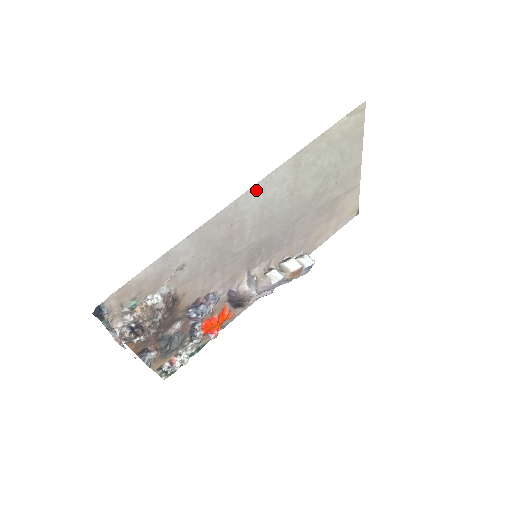
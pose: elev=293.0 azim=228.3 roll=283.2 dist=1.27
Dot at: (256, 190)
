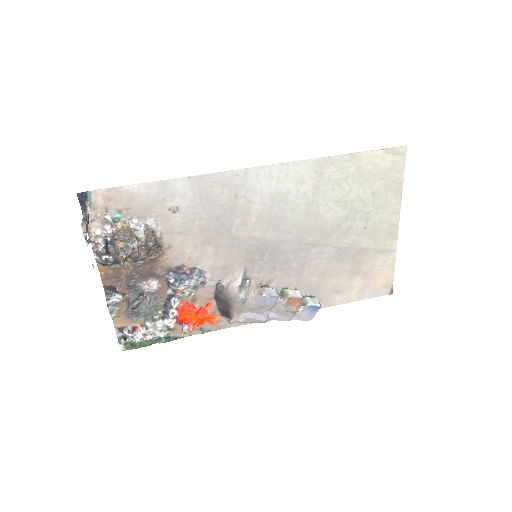
Dot at: (269, 173)
